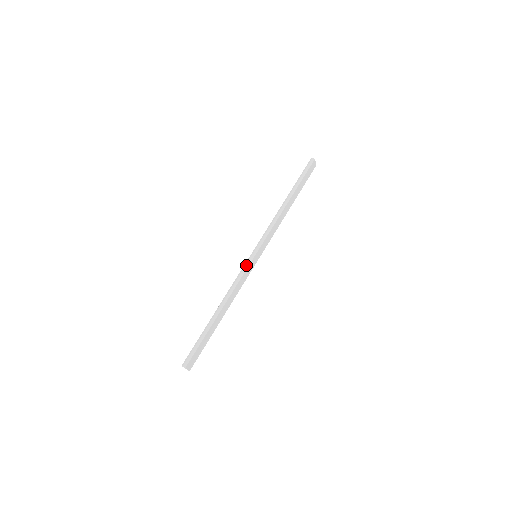
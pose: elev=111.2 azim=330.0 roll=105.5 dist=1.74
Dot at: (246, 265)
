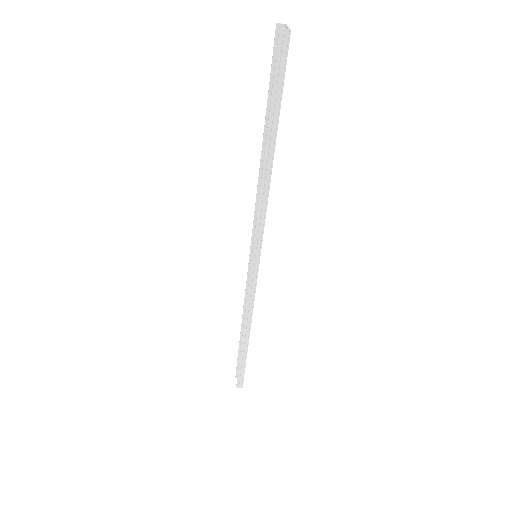
Dot at: (252, 280)
